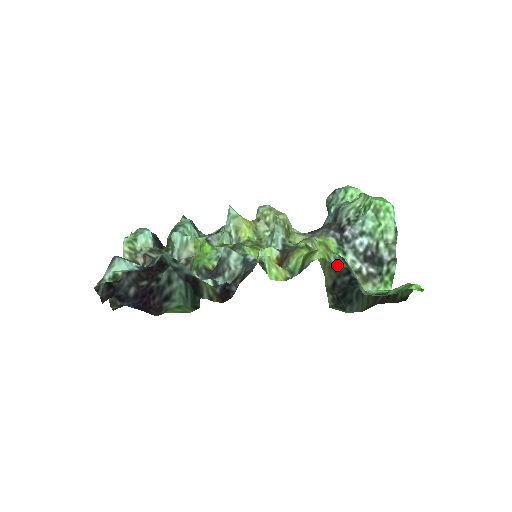
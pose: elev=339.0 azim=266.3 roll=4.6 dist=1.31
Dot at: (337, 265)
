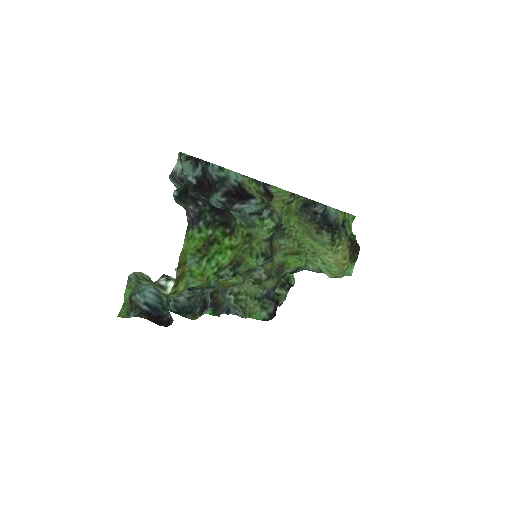
Dot at: (307, 217)
